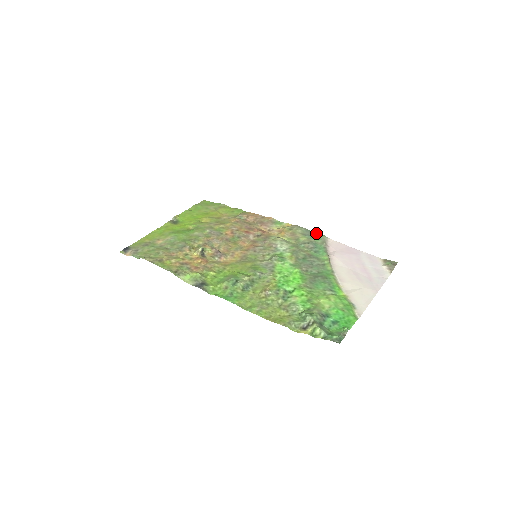
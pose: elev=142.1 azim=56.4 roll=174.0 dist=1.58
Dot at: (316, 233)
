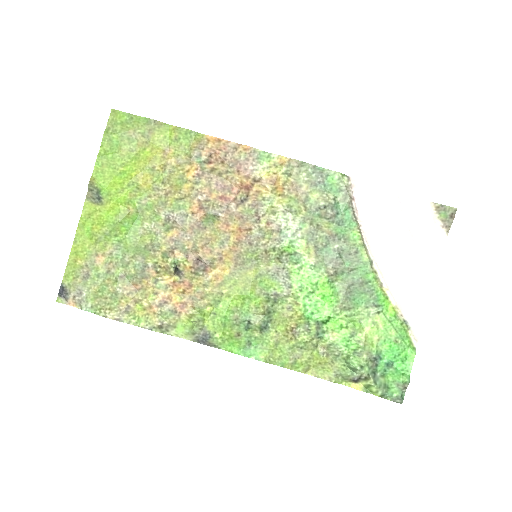
Dot at: (331, 173)
